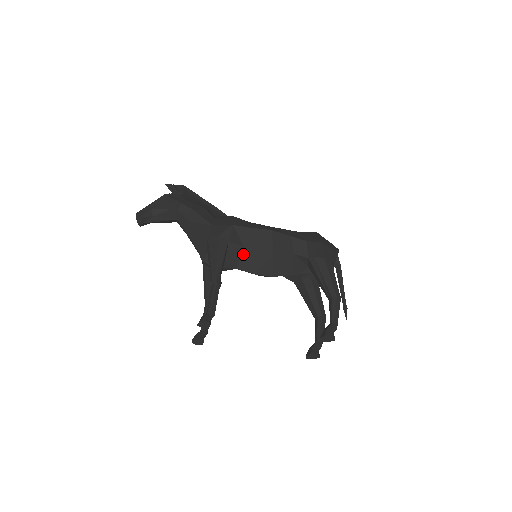
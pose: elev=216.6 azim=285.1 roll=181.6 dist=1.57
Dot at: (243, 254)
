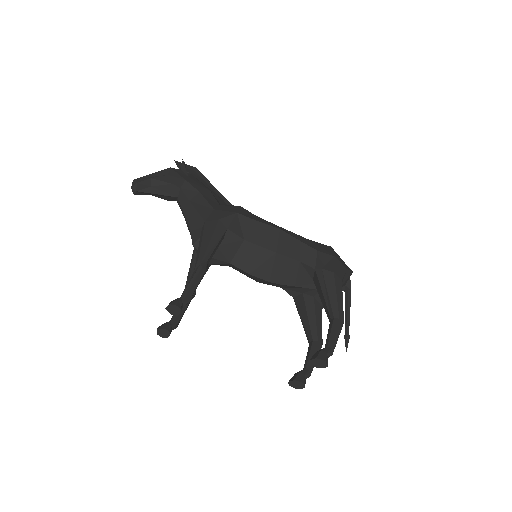
Dot at: (241, 248)
